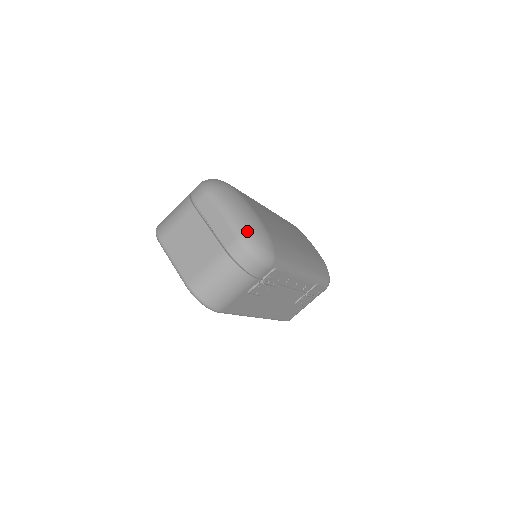
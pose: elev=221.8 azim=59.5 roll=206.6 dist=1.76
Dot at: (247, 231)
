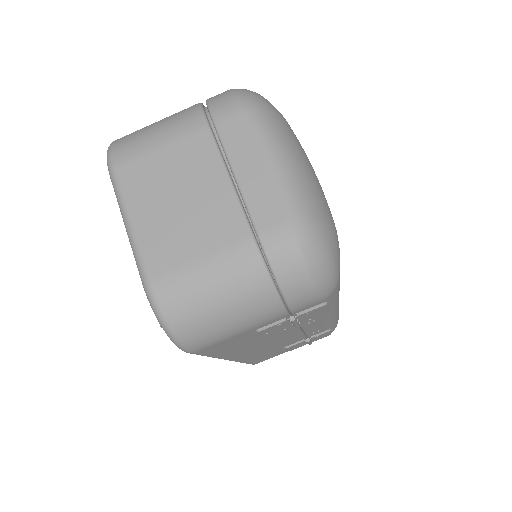
Dot at: (313, 215)
